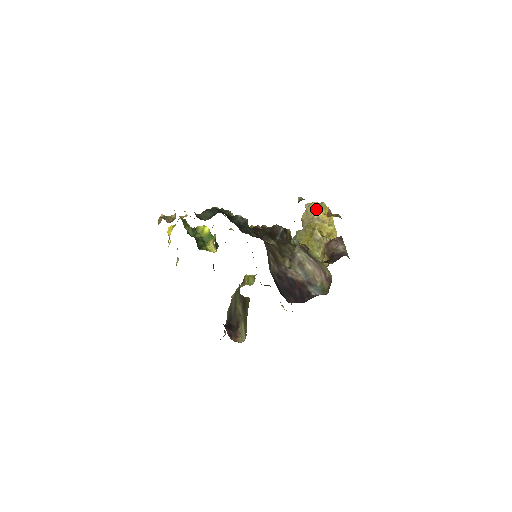
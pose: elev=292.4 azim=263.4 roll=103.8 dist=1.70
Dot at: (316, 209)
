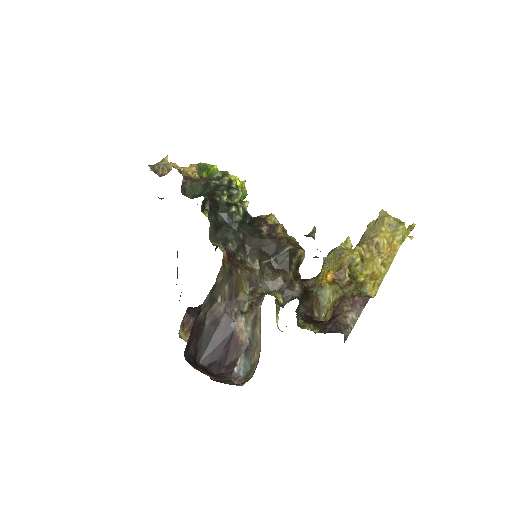
Dot at: (384, 229)
